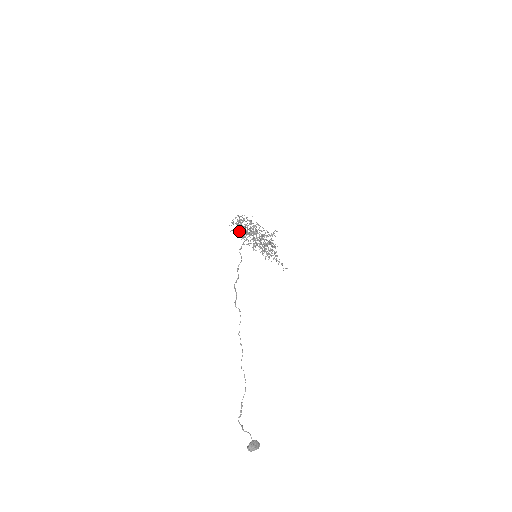
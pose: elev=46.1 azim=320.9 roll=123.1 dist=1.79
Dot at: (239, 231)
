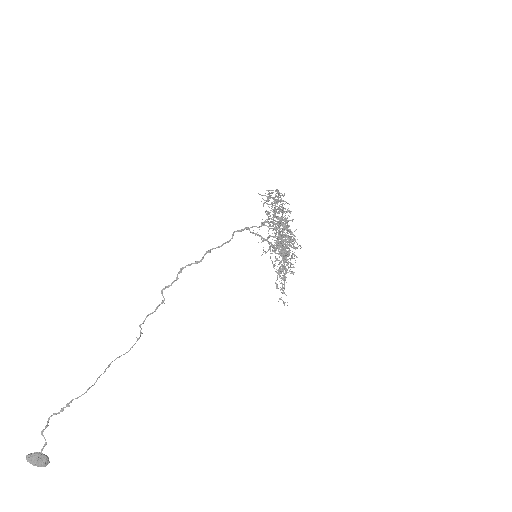
Dot at: occluded
